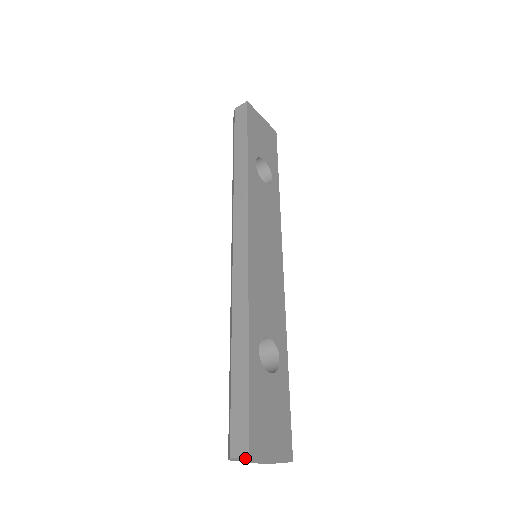
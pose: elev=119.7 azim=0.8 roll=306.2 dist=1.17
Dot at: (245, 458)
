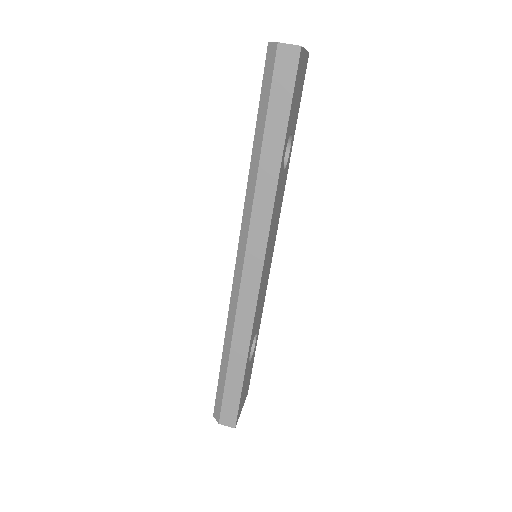
Dot at: occluded
